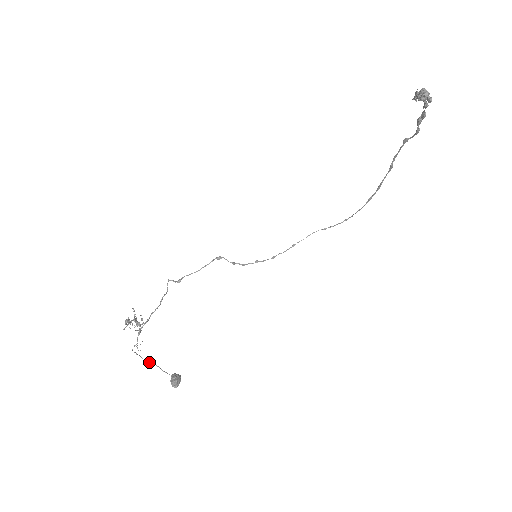
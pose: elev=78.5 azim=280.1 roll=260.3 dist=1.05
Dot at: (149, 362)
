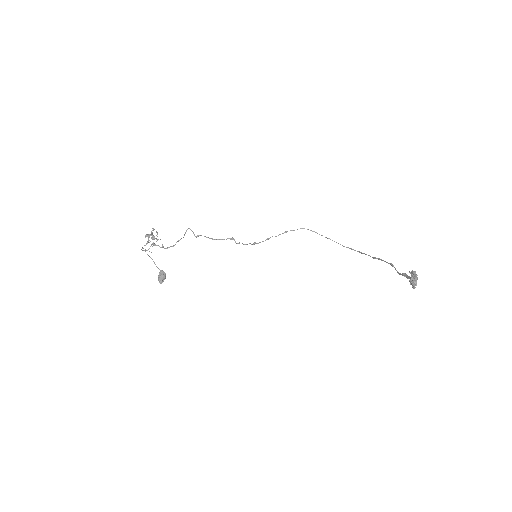
Dot at: (149, 256)
